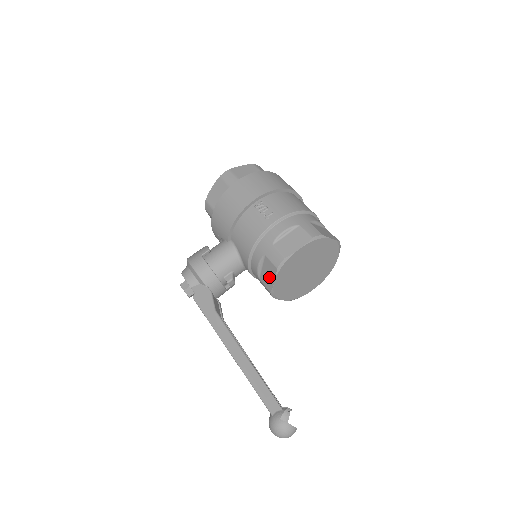
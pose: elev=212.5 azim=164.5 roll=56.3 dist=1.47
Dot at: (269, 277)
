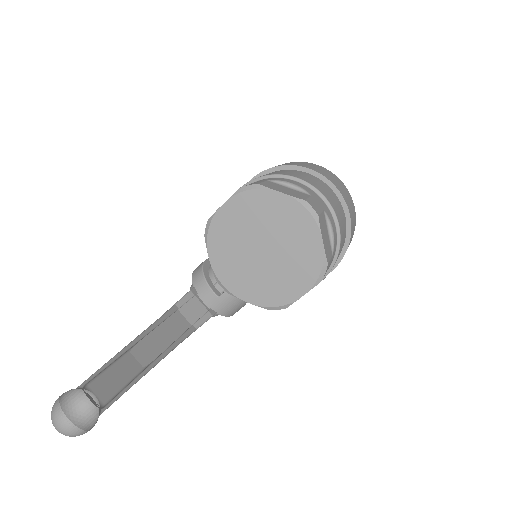
Dot at: occluded
